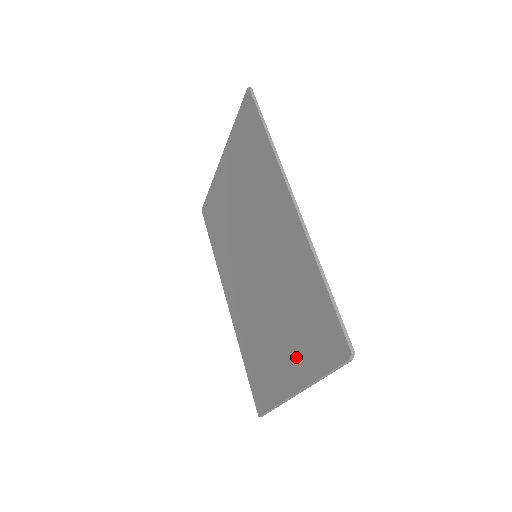
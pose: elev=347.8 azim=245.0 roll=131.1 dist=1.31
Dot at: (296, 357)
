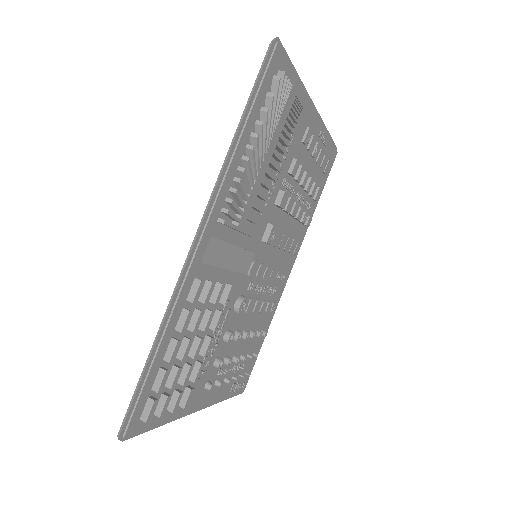
Dot at: occluded
